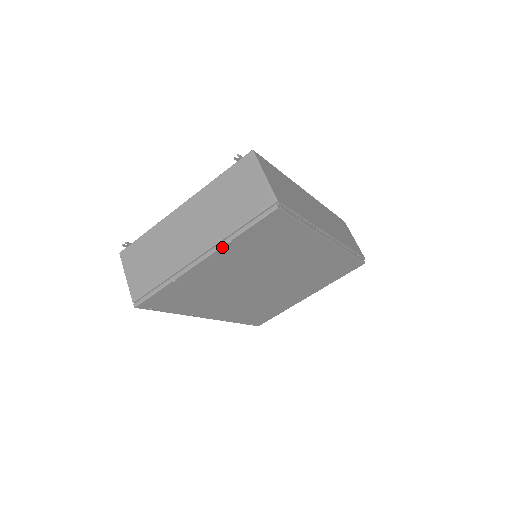
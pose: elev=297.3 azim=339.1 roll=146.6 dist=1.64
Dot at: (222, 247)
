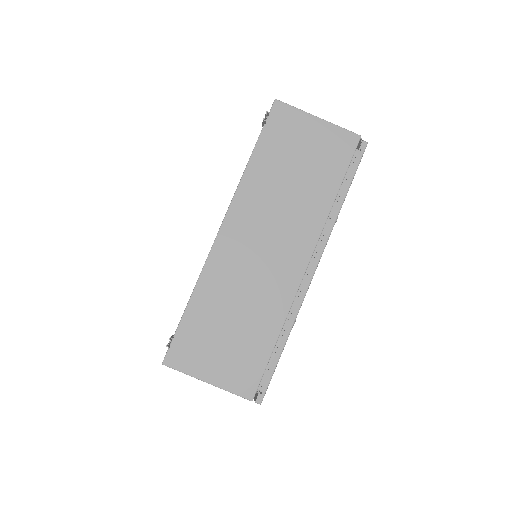
Dot at: (330, 234)
